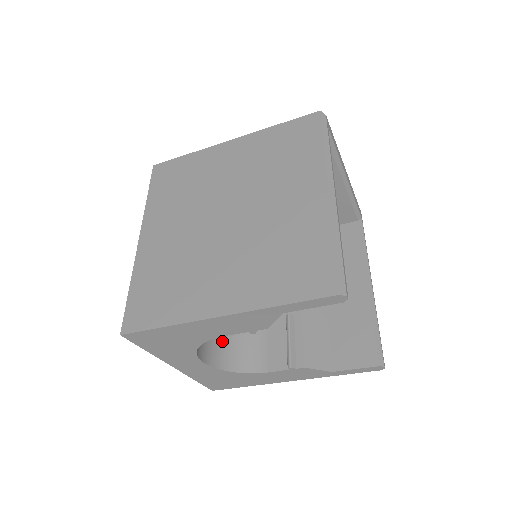
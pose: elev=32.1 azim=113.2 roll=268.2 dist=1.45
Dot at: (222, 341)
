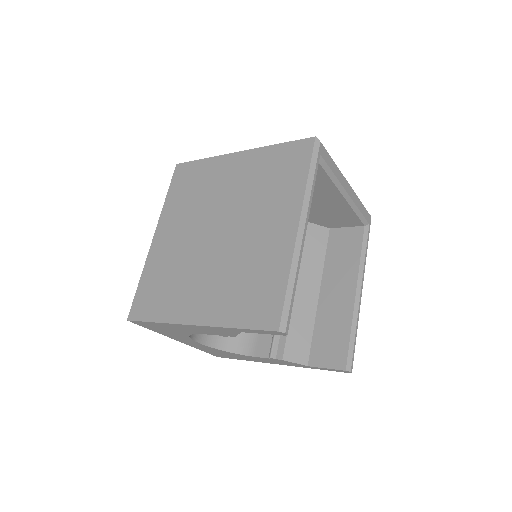
Dot at: occluded
